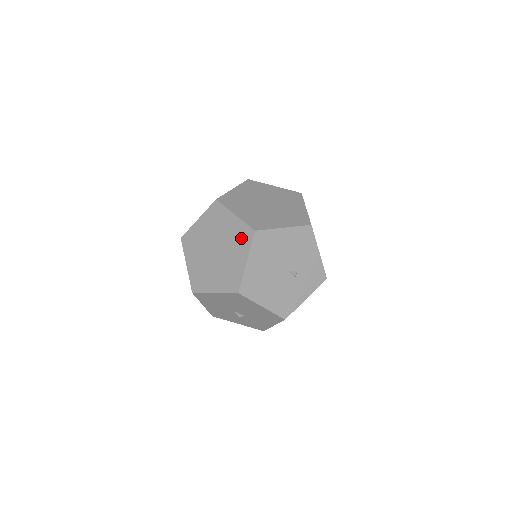
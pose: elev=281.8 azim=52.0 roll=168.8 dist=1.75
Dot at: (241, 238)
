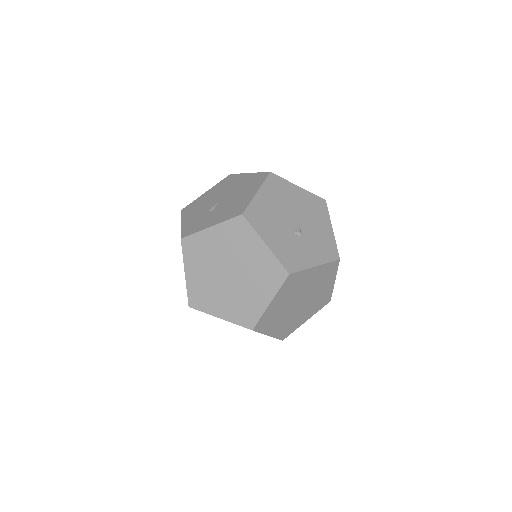
Dot at: occluded
